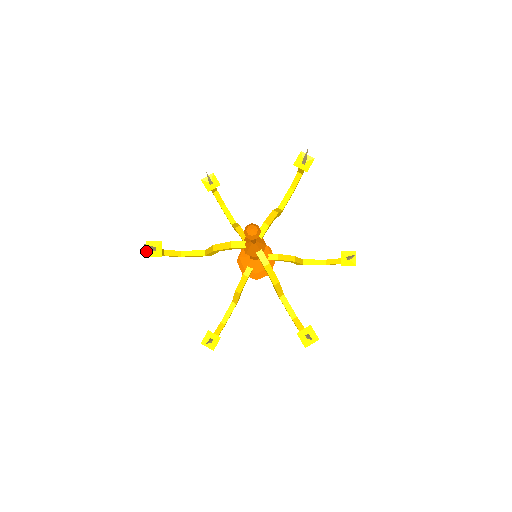
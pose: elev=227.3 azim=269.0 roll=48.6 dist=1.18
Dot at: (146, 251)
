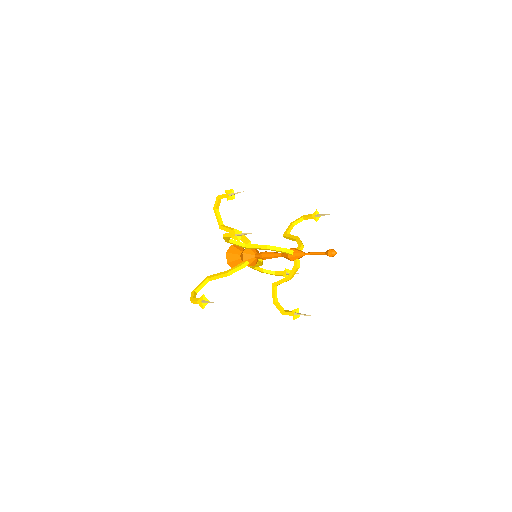
Dot at: (232, 234)
